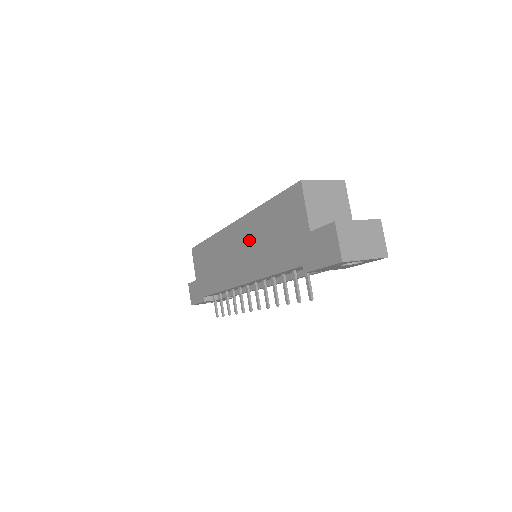
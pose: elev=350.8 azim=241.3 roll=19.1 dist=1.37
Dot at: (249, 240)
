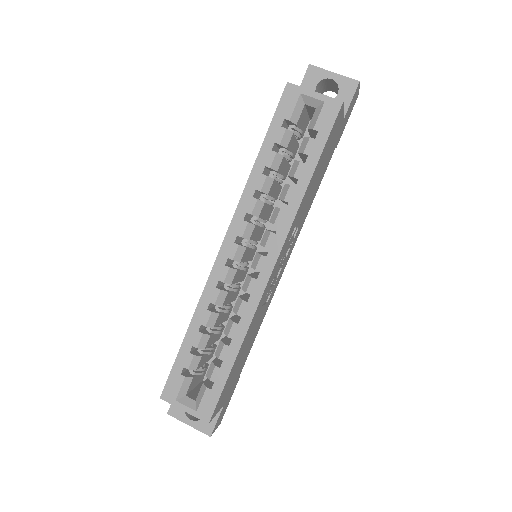
Dot at: occluded
